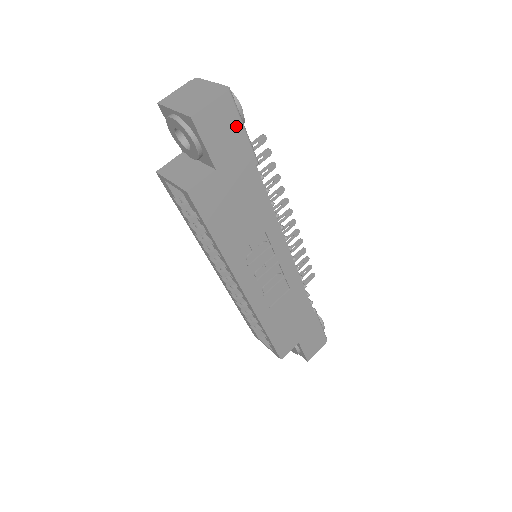
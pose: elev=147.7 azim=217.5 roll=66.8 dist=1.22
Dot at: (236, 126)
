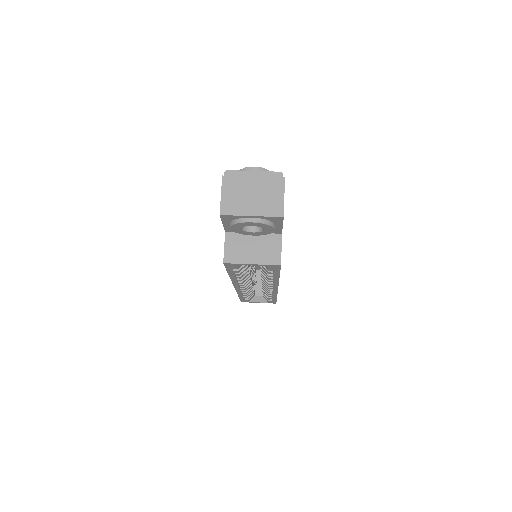
Dot at: occluded
